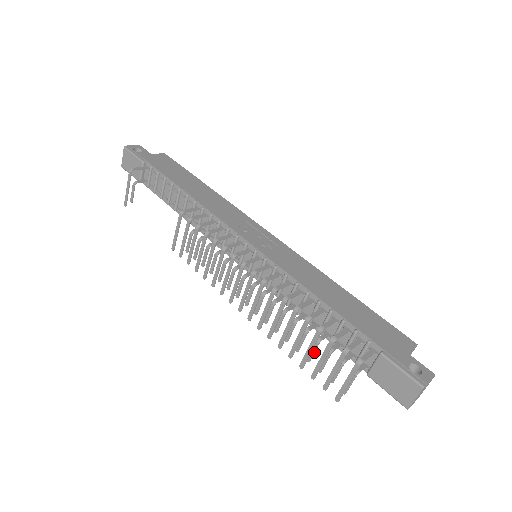
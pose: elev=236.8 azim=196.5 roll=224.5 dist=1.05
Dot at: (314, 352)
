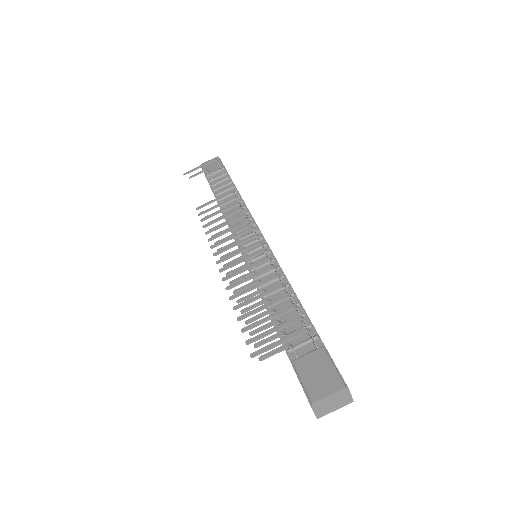
Dot at: (260, 317)
